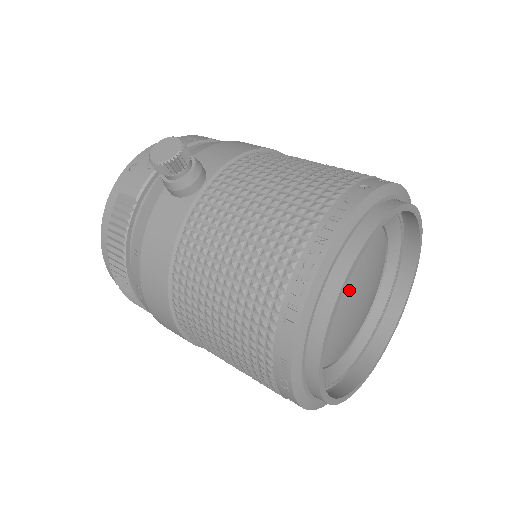
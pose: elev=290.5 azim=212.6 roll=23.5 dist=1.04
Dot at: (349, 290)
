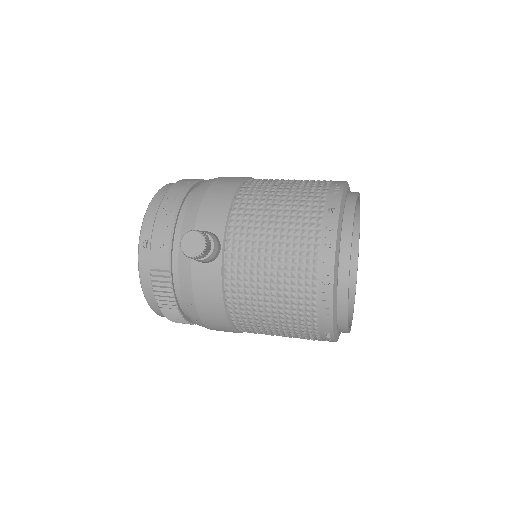
Dot at: occluded
